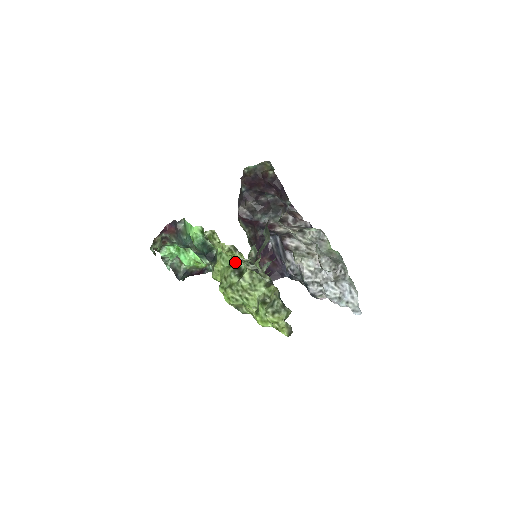
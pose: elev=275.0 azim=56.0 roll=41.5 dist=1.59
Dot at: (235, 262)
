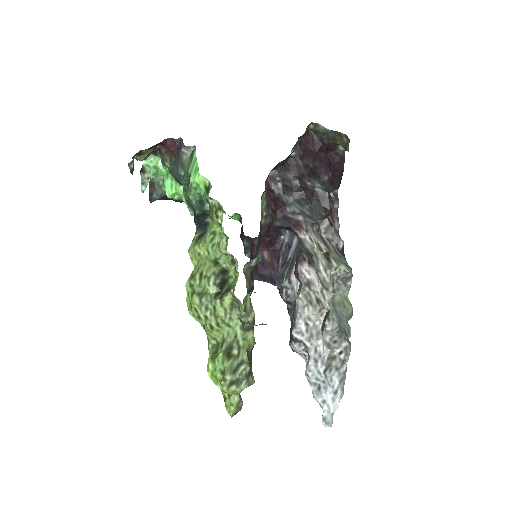
Dot at: (225, 260)
